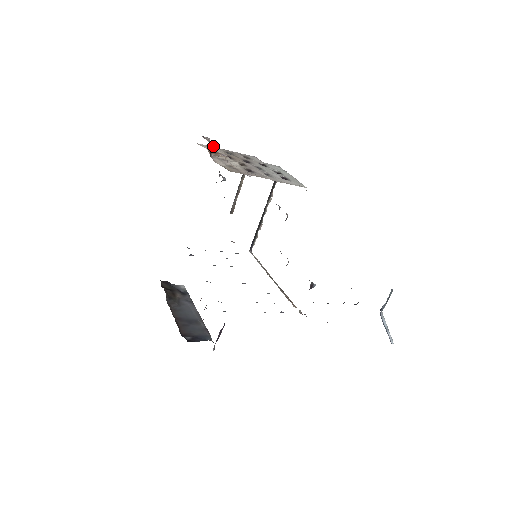
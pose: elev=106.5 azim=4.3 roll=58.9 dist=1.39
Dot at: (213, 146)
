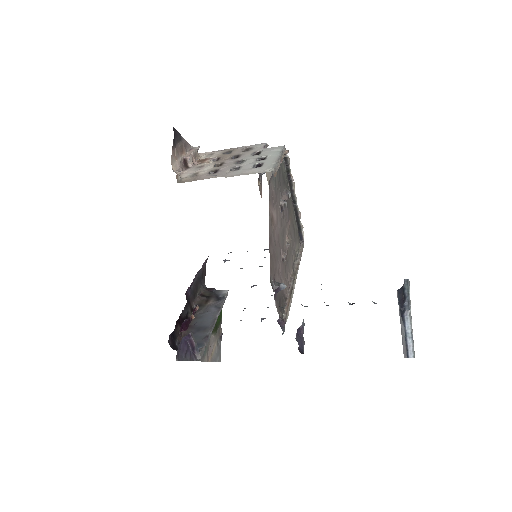
Dot at: (186, 158)
